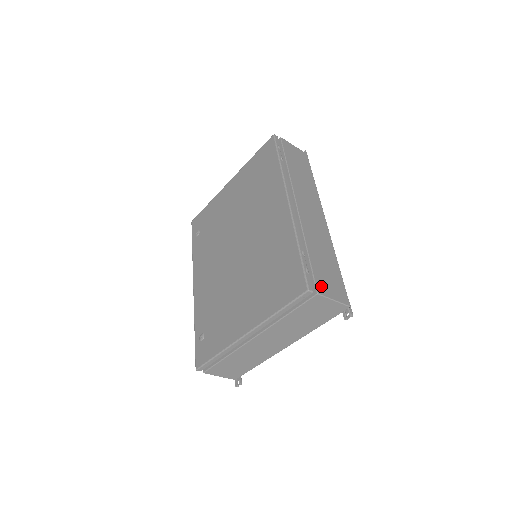
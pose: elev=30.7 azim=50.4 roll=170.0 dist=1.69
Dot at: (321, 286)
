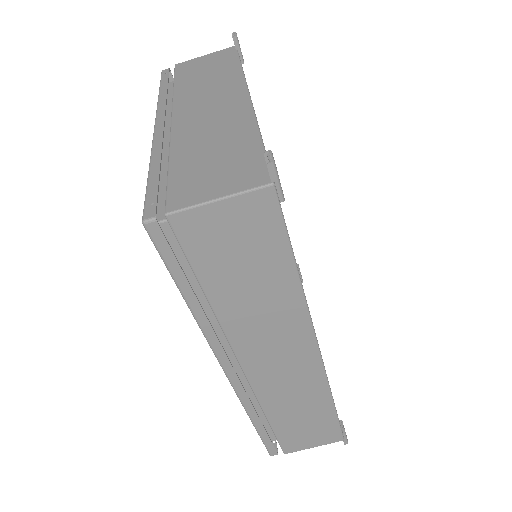
Dot at: occluded
